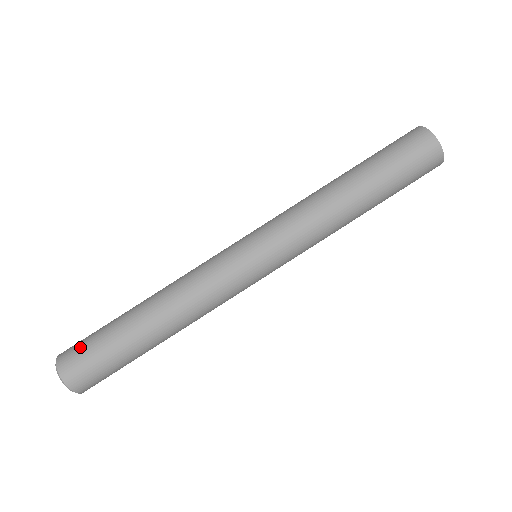
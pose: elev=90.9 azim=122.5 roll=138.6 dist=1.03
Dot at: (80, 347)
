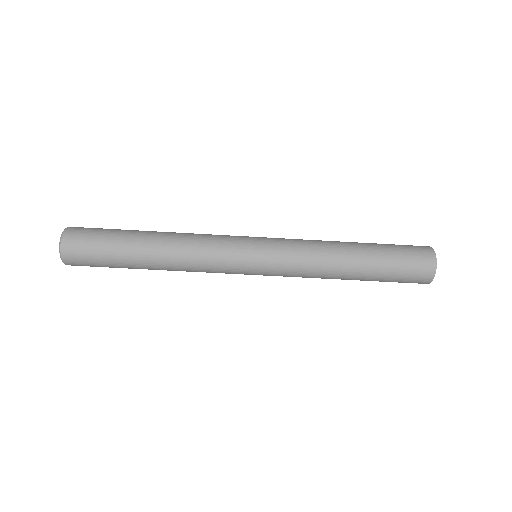
Dot at: (86, 247)
